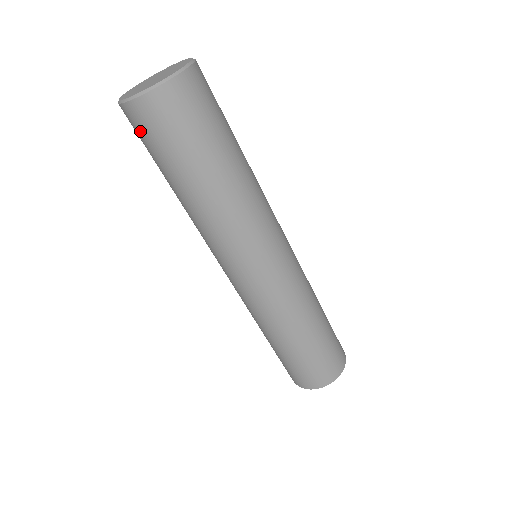
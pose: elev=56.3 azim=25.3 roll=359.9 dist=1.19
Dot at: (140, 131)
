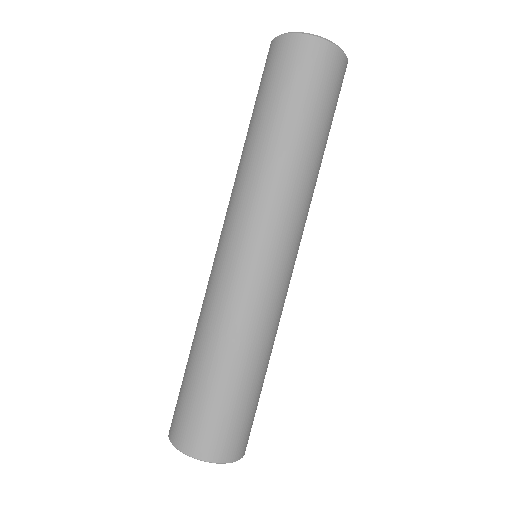
Dot at: (285, 61)
